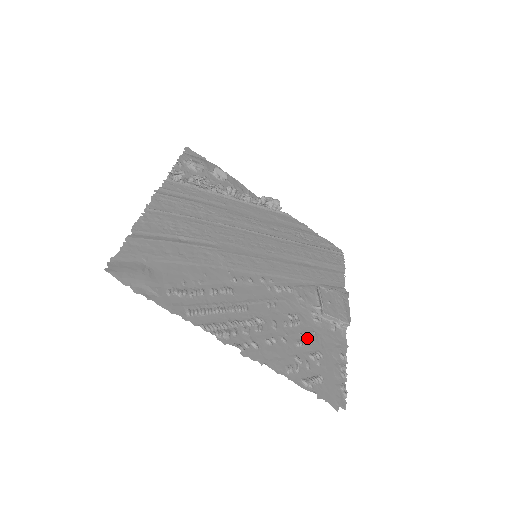
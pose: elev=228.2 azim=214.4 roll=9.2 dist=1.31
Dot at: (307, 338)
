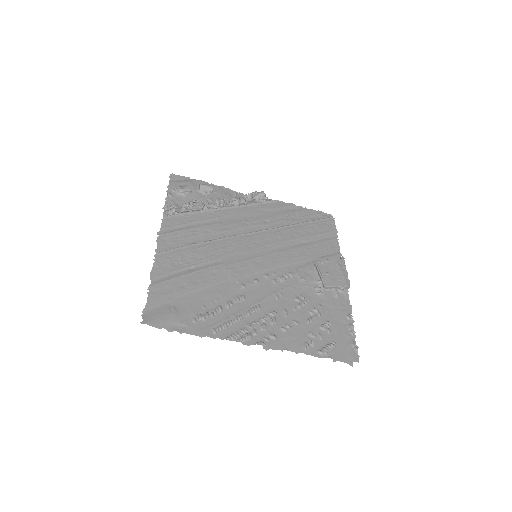
Dot at: (315, 313)
